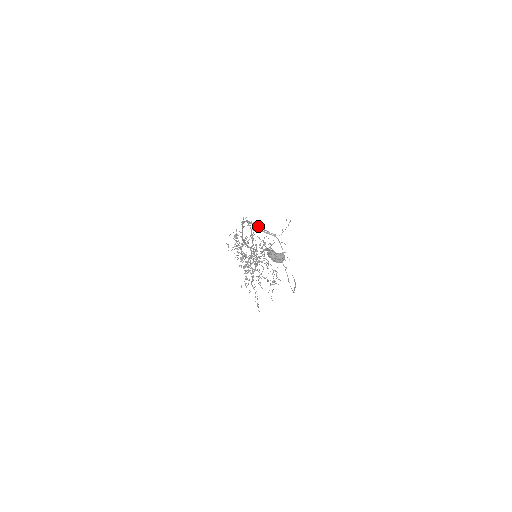
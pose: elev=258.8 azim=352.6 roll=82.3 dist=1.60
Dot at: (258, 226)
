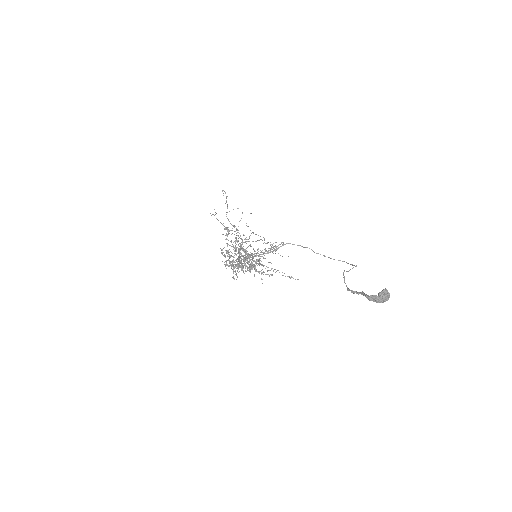
Dot at: occluded
